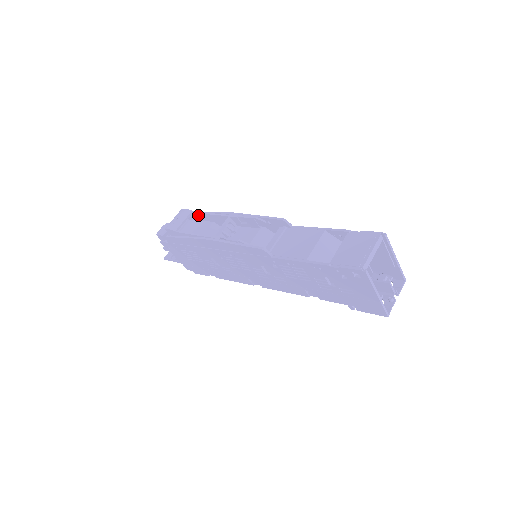
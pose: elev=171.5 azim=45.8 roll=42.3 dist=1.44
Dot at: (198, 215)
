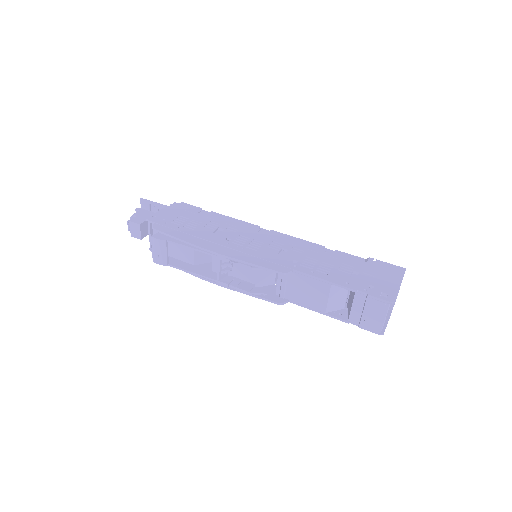
Dot at: (175, 242)
